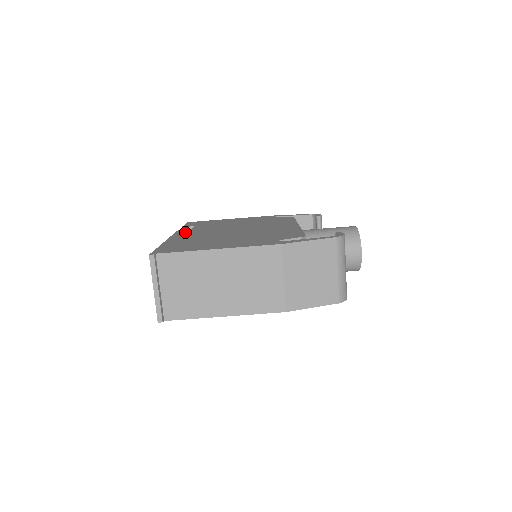
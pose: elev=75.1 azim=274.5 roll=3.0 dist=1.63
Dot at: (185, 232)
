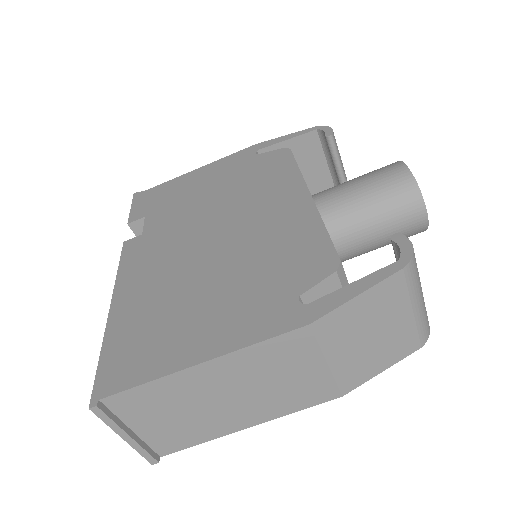
Dot at: (135, 255)
